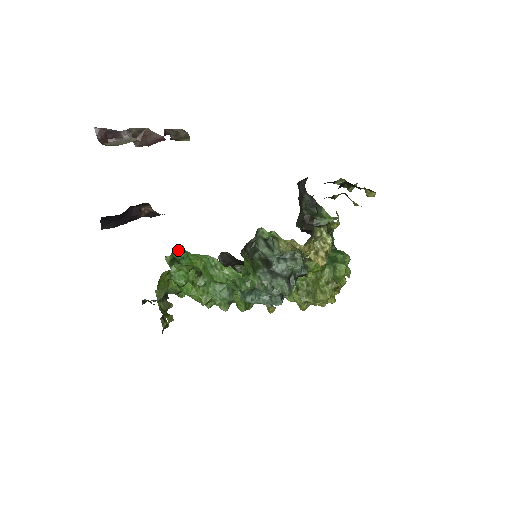
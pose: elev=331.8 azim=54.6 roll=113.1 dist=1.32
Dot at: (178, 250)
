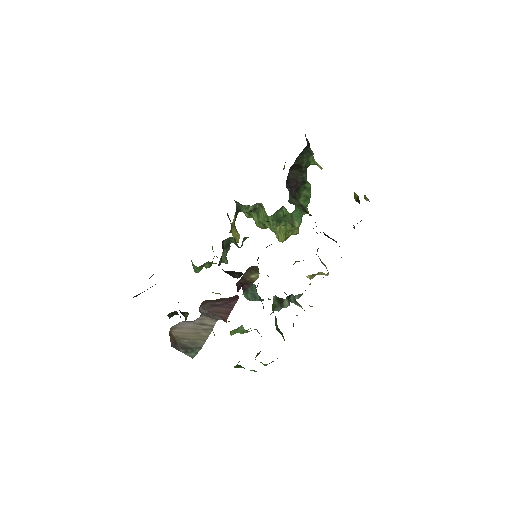
Dot at: occluded
